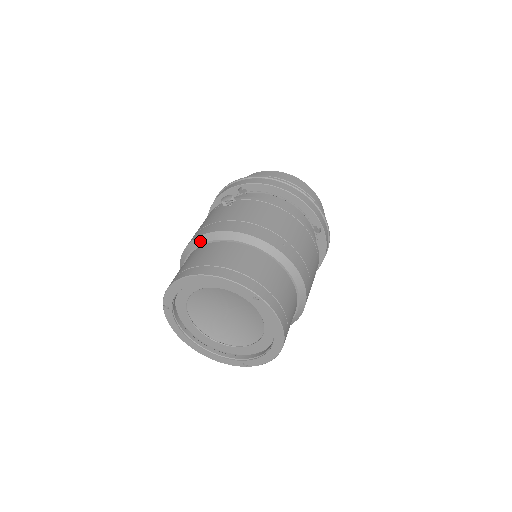
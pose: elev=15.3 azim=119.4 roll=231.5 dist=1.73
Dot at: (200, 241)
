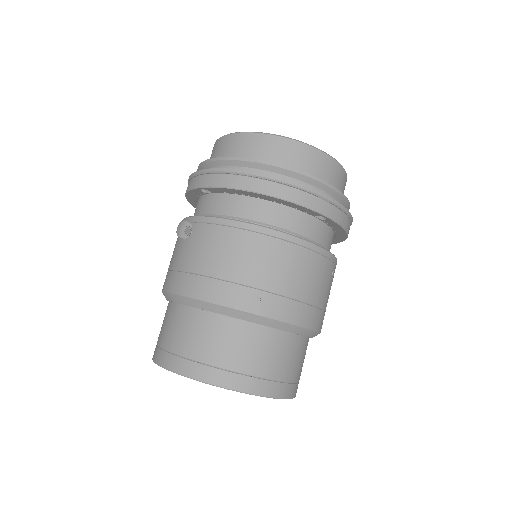
Dot at: (167, 298)
